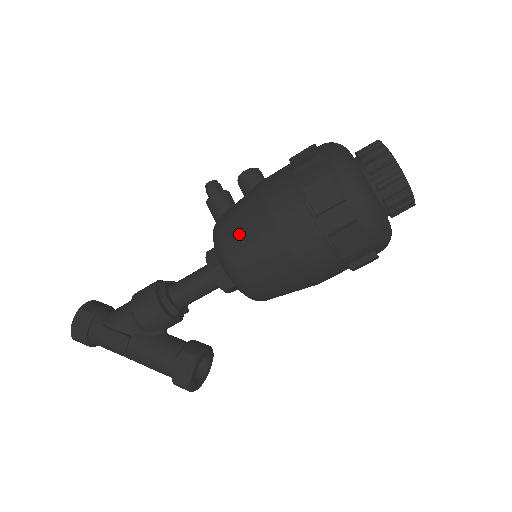
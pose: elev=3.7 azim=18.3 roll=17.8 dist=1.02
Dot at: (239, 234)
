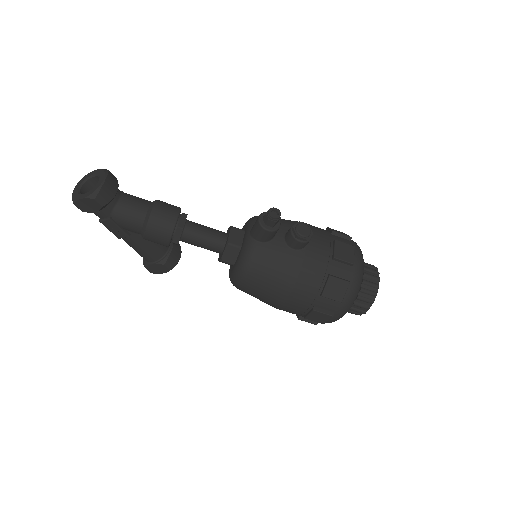
Dot at: (259, 287)
